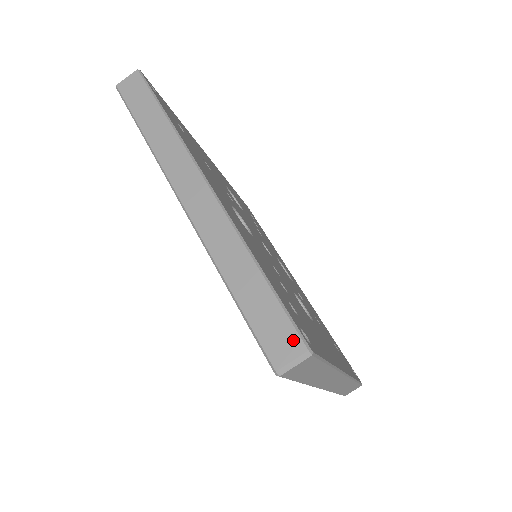
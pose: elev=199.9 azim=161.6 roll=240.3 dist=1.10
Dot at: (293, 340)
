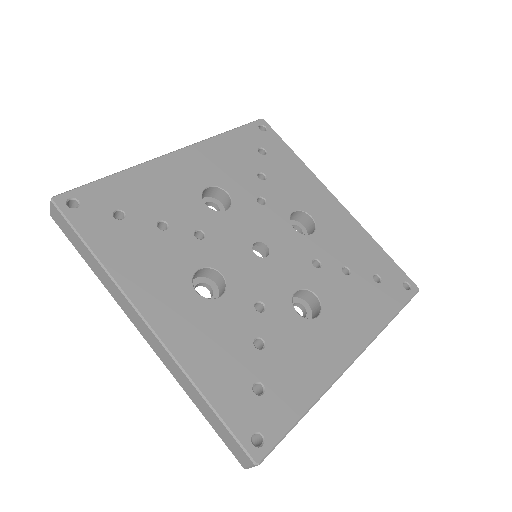
Dot at: (244, 455)
